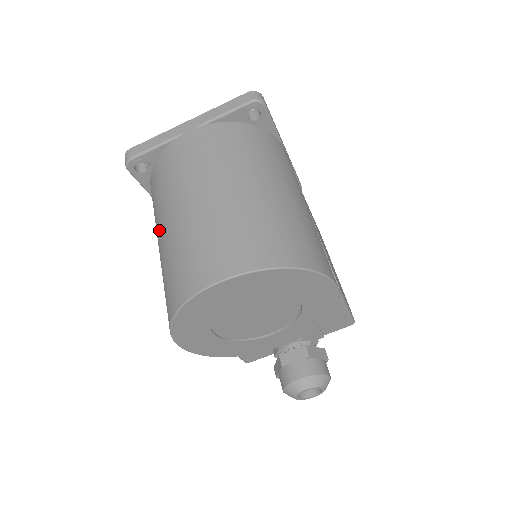
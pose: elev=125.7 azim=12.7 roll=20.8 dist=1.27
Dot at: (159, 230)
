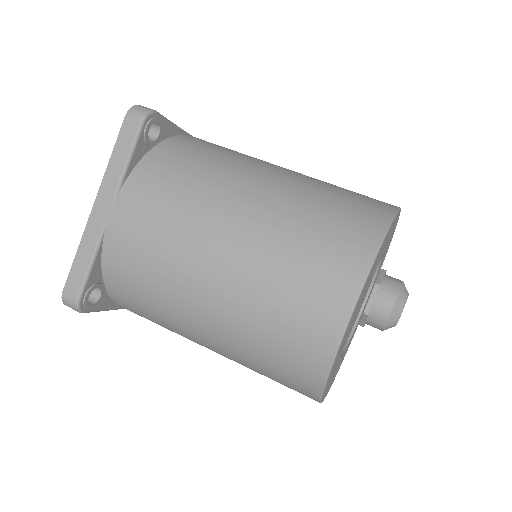
Dot at: (194, 332)
